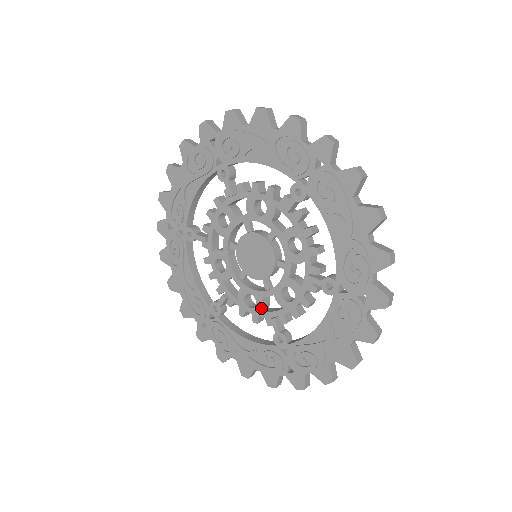
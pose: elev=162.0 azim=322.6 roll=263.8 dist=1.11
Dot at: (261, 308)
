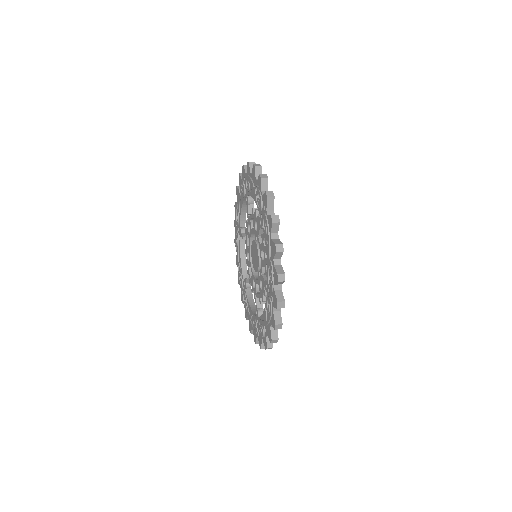
Dot at: occluded
